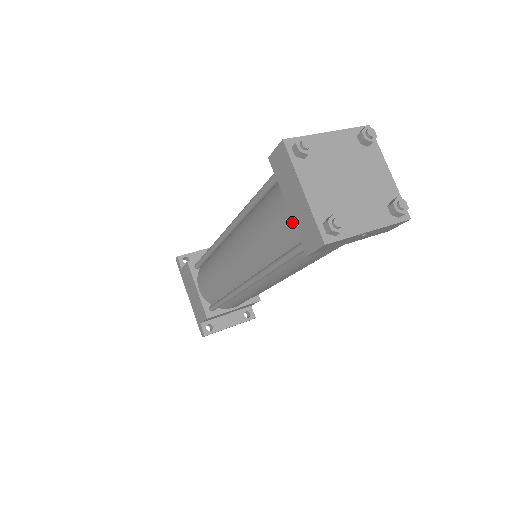
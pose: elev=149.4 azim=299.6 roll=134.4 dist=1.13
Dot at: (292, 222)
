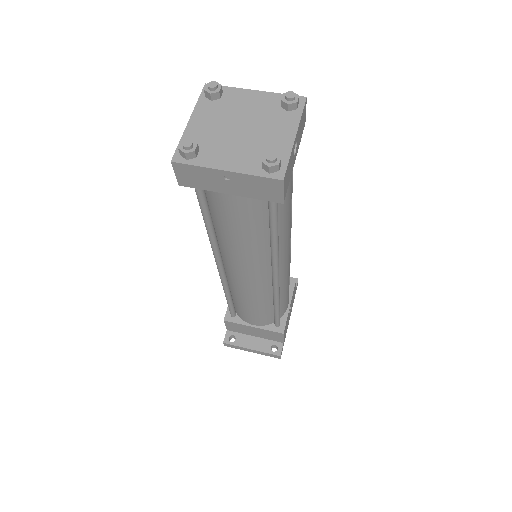
Dot at: occluded
